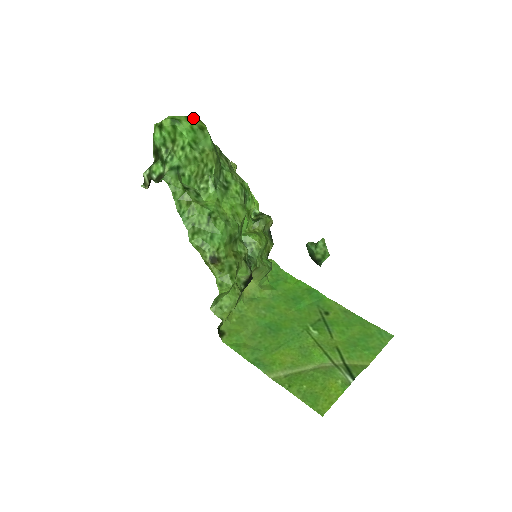
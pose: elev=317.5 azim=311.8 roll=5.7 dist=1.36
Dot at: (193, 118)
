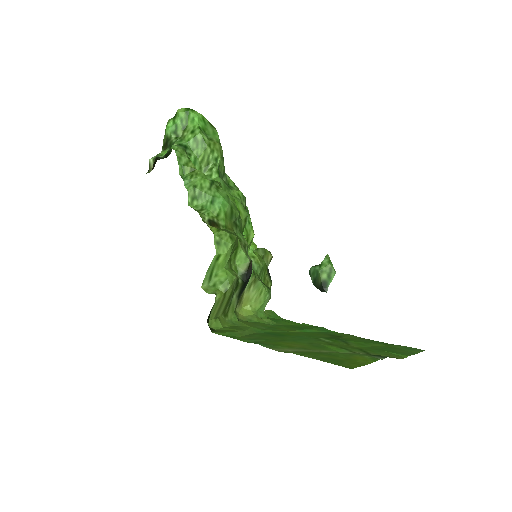
Dot at: occluded
